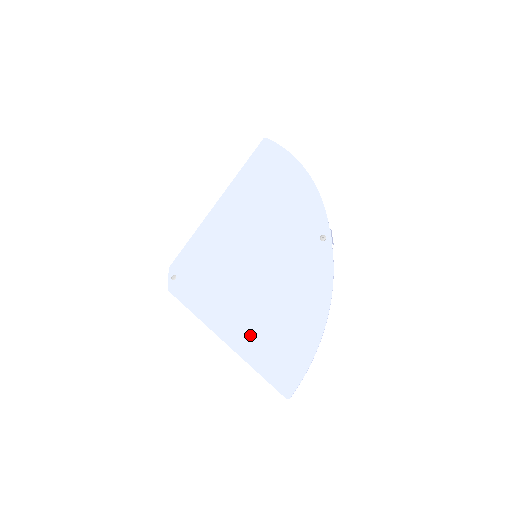
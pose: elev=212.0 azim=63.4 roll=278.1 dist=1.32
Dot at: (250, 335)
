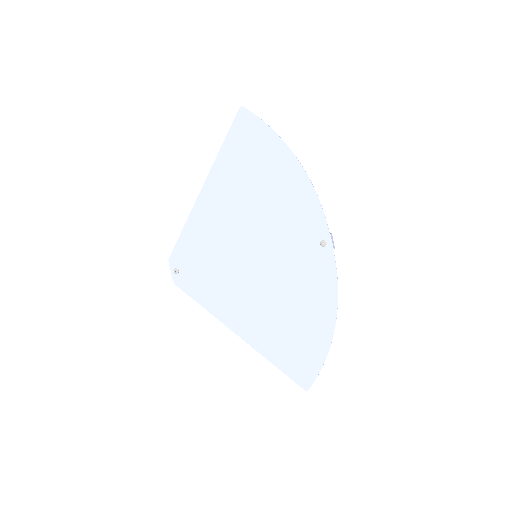
Dot at: (264, 334)
